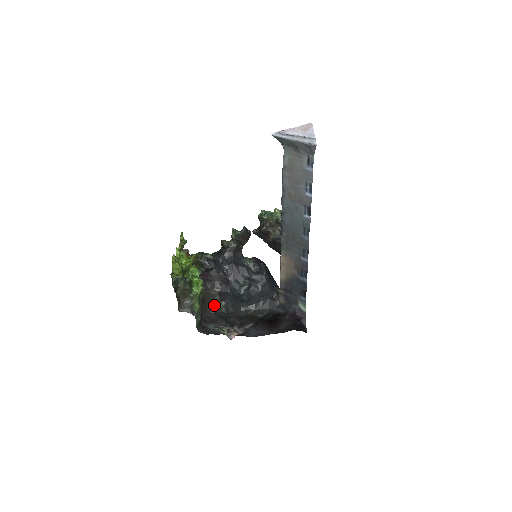
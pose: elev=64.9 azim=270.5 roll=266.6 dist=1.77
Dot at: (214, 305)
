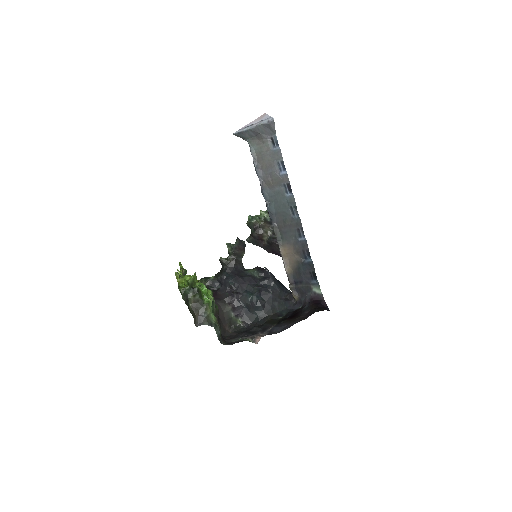
Dot at: (231, 324)
